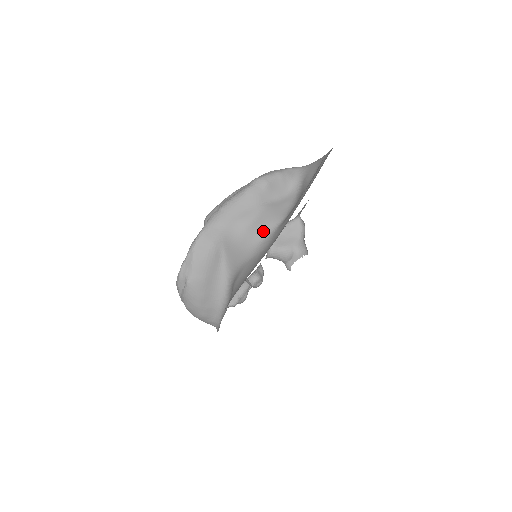
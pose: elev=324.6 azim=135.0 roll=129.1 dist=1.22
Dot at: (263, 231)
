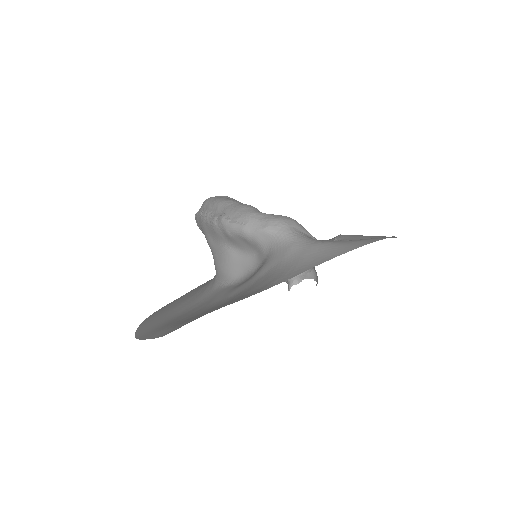
Dot at: (218, 272)
